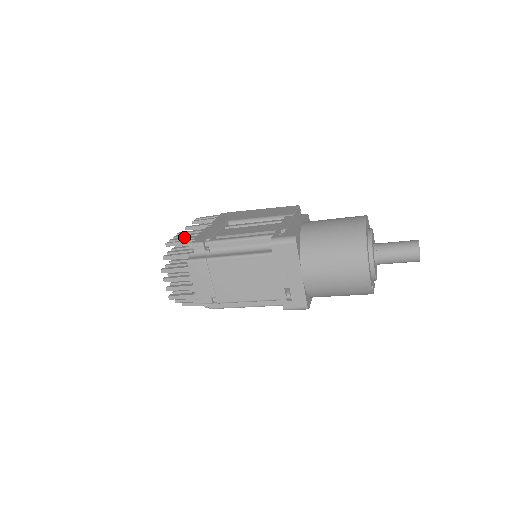
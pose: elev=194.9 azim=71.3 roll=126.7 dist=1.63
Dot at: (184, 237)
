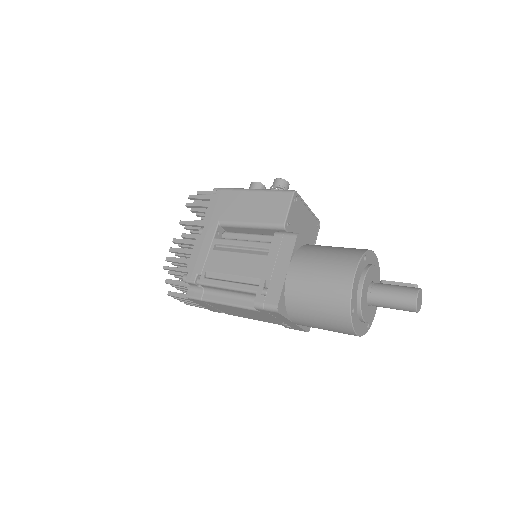
Dot at: (178, 258)
